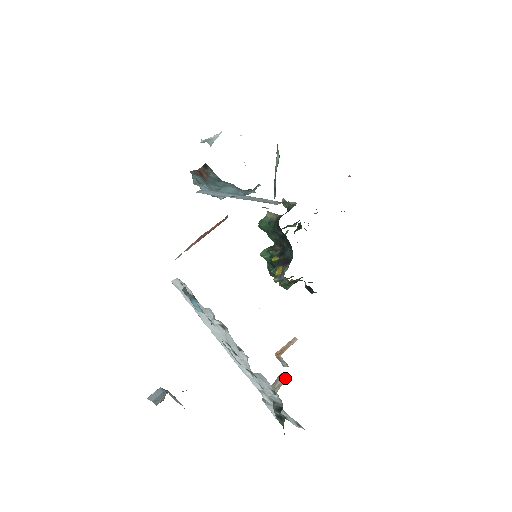
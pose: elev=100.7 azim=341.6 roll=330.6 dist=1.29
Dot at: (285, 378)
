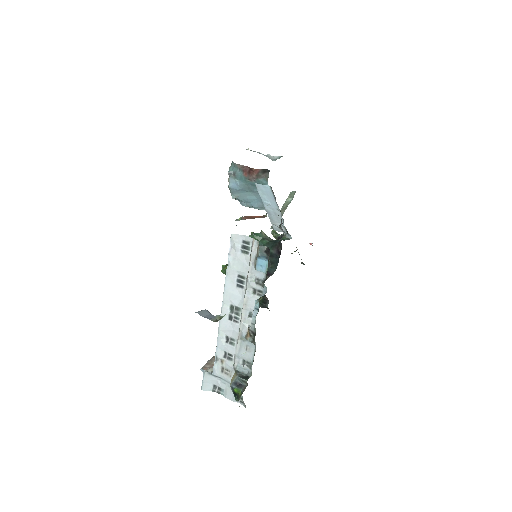
Dot at: occluded
